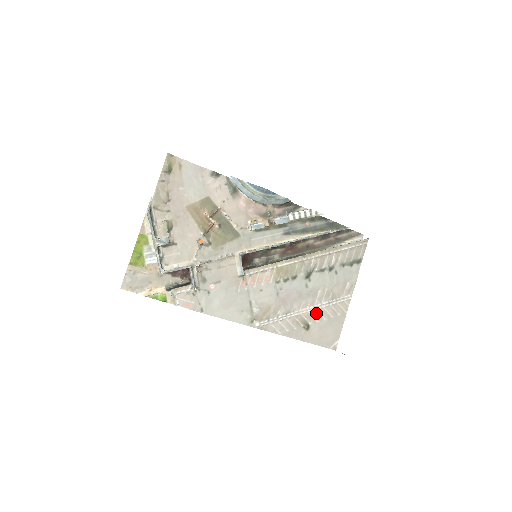
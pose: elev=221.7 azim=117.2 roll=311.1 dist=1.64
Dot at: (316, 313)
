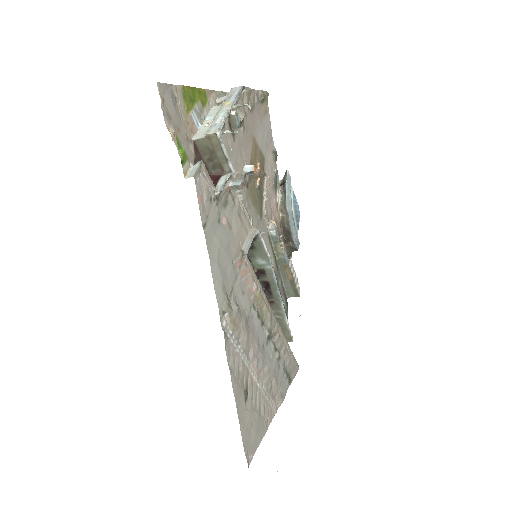
Dot at: (256, 390)
